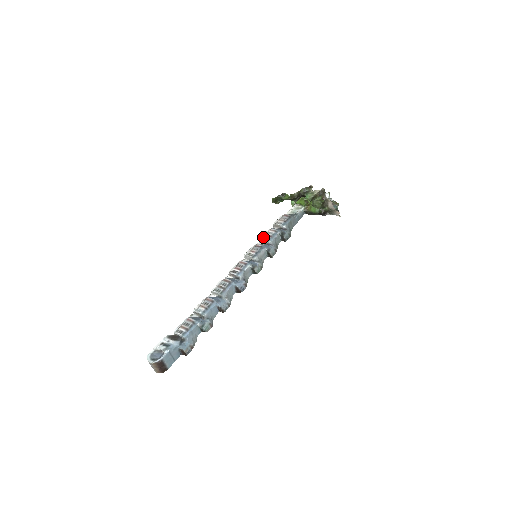
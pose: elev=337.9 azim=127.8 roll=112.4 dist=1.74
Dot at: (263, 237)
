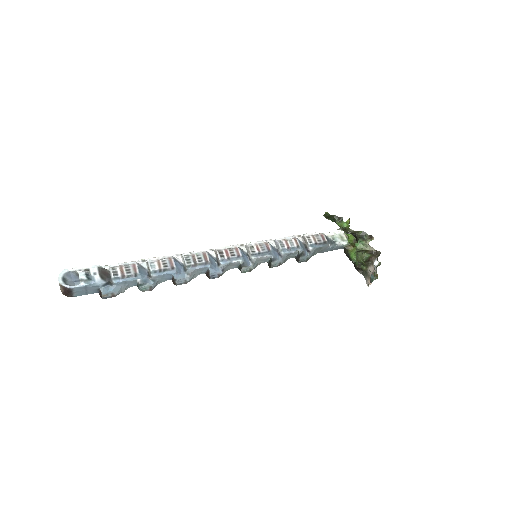
Dot at: (281, 241)
